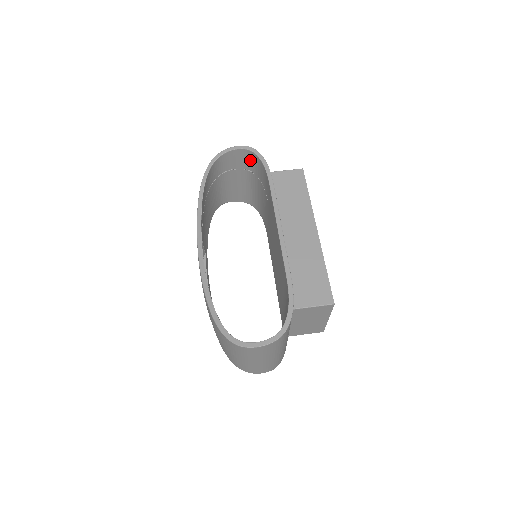
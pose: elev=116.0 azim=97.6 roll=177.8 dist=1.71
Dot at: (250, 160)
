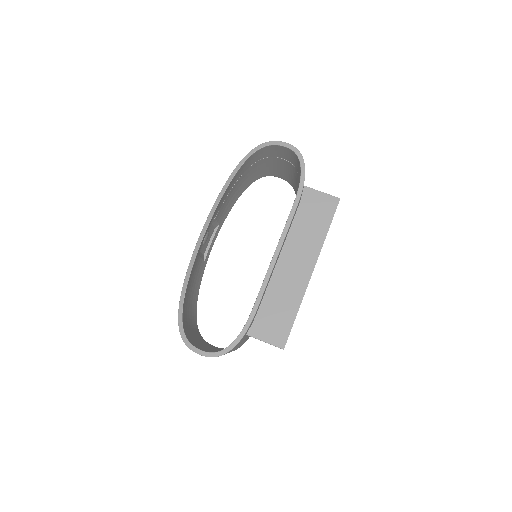
Dot at: (296, 162)
